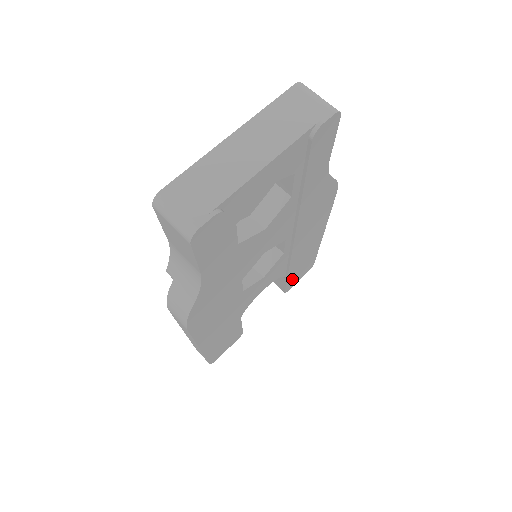
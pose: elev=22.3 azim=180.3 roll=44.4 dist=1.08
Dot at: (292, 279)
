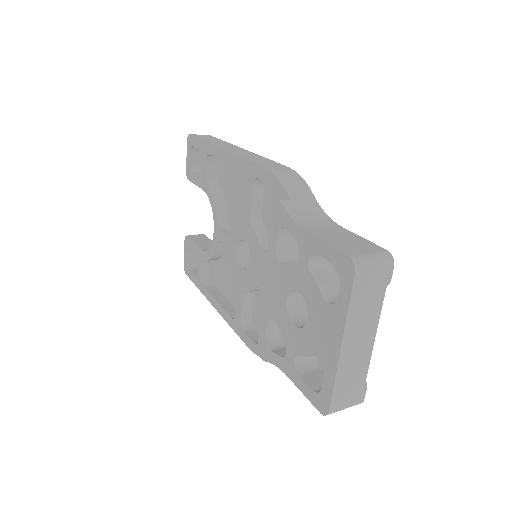
Dot at: occluded
